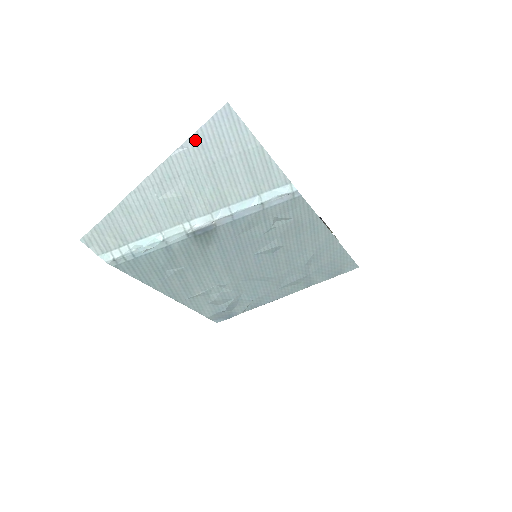
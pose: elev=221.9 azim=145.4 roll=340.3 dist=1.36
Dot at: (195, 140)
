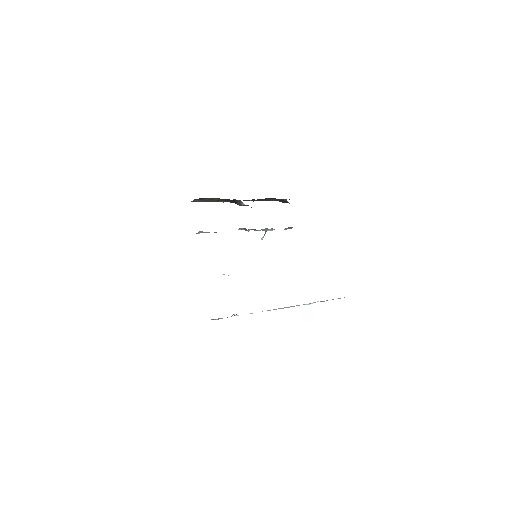
Dot at: occluded
